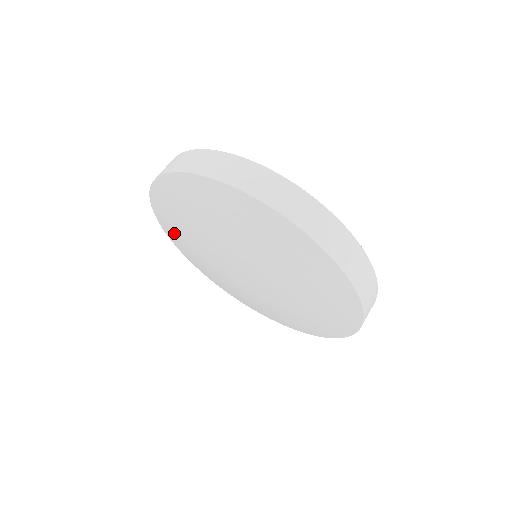
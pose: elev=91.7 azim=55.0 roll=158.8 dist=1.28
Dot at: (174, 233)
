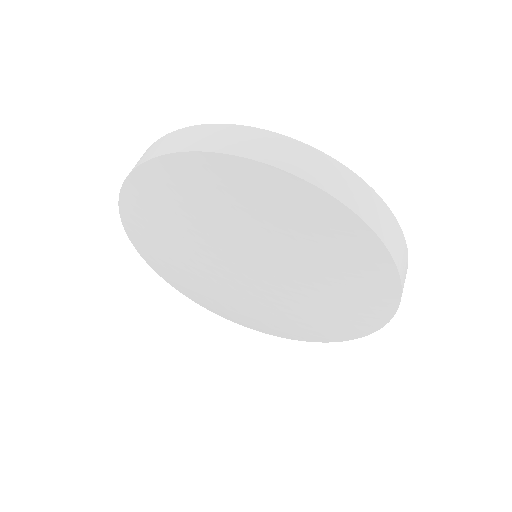
Dot at: (147, 237)
